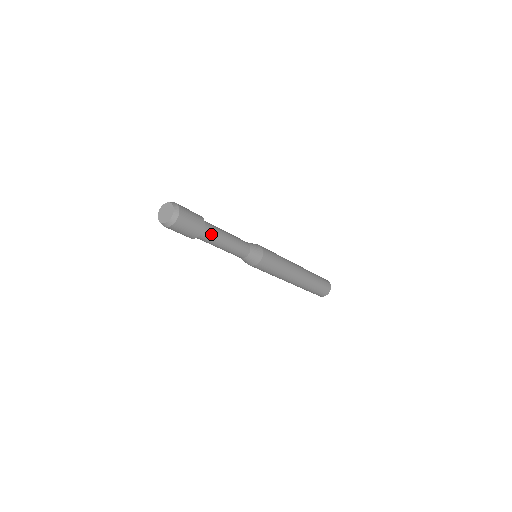
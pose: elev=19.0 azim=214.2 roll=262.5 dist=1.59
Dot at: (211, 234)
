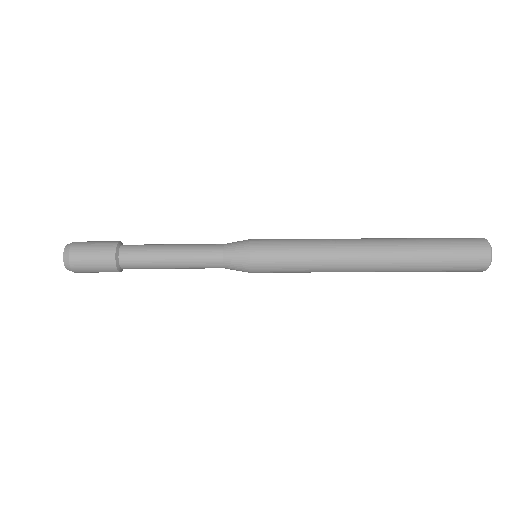
Dot at: (137, 250)
